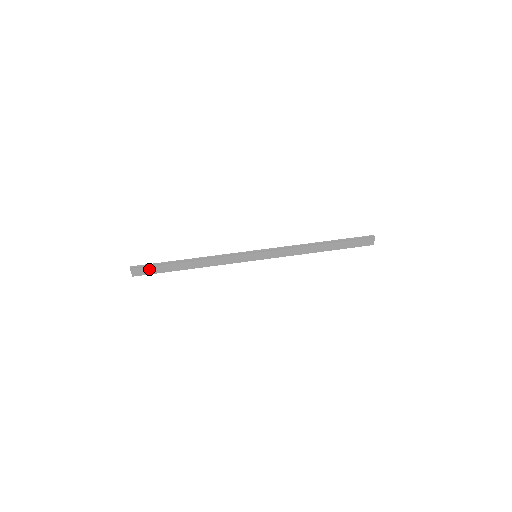
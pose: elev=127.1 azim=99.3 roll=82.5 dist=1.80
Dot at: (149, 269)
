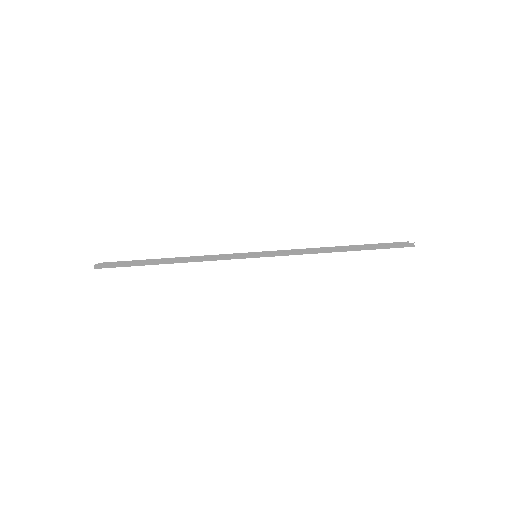
Dot at: (119, 266)
